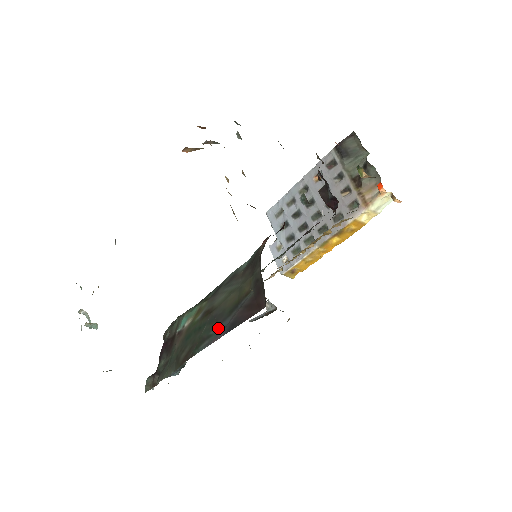
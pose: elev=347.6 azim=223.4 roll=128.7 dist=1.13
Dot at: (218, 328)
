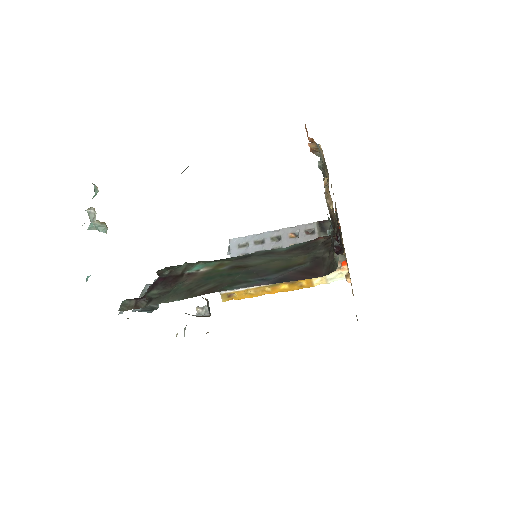
Dot at: (261, 278)
